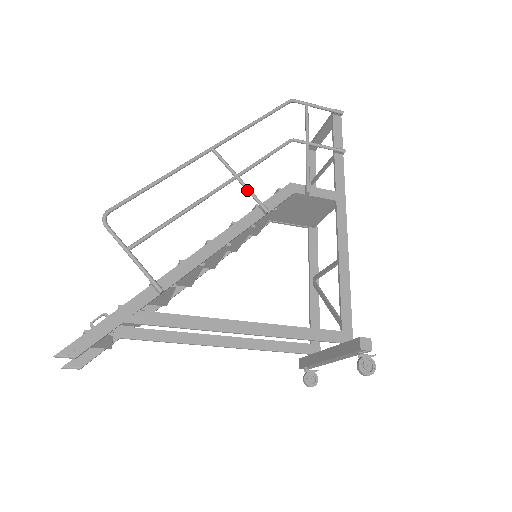
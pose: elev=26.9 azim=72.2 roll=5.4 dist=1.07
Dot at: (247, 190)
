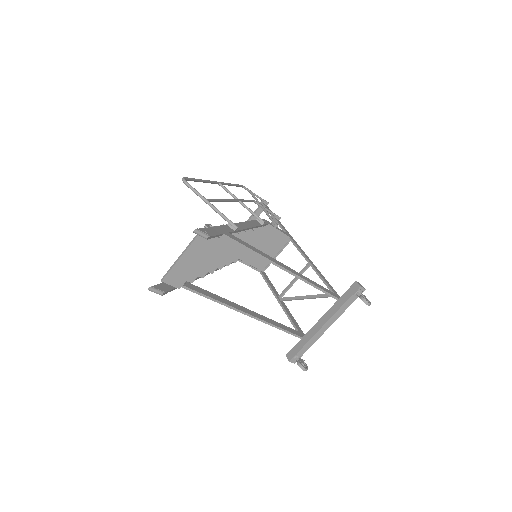
Dot at: (248, 208)
